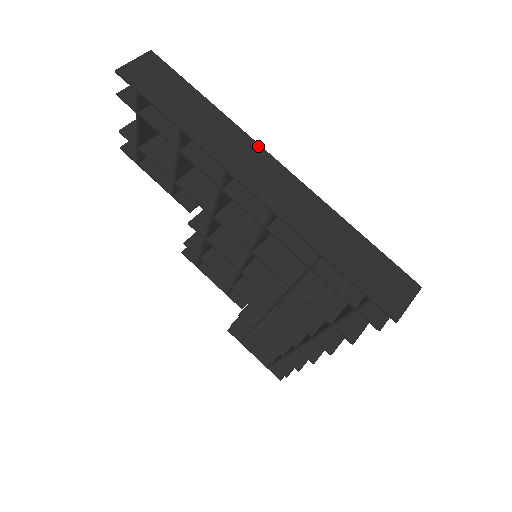
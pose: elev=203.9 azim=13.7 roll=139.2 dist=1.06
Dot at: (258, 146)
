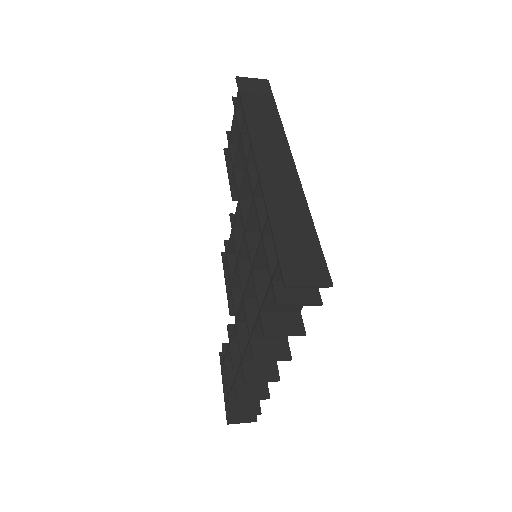
Dot at: (287, 146)
